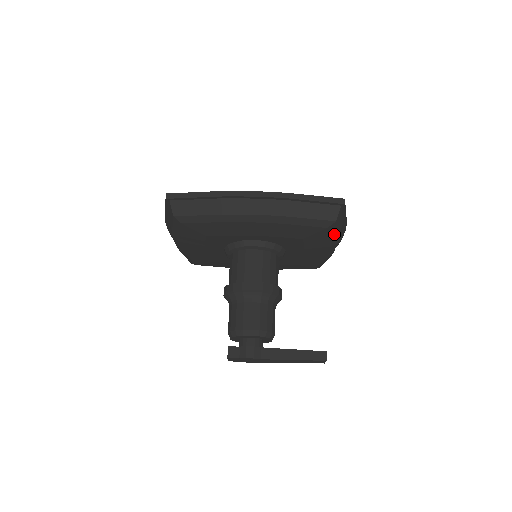
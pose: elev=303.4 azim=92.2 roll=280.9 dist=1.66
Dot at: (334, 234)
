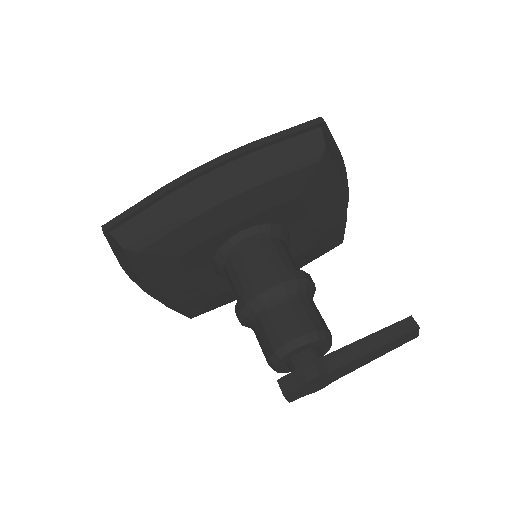
Dot at: (333, 171)
